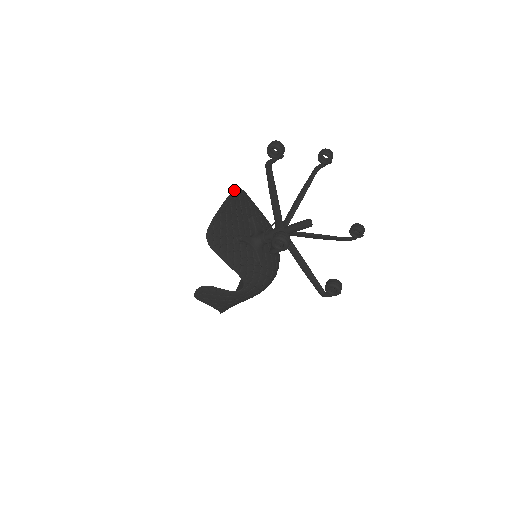
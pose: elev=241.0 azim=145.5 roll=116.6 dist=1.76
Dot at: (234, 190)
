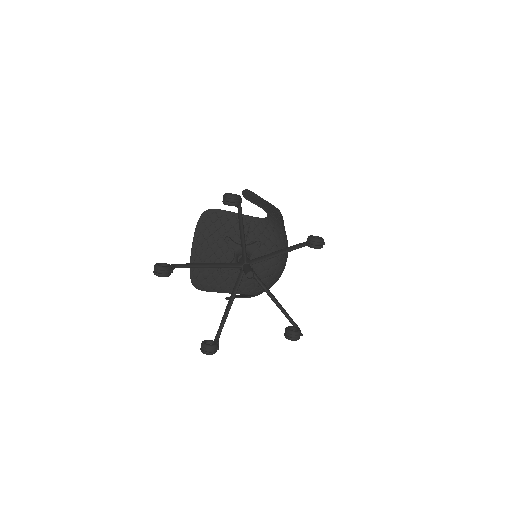
Dot at: (197, 224)
